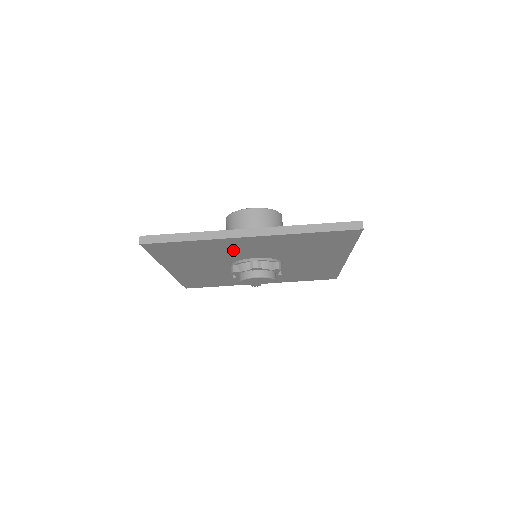
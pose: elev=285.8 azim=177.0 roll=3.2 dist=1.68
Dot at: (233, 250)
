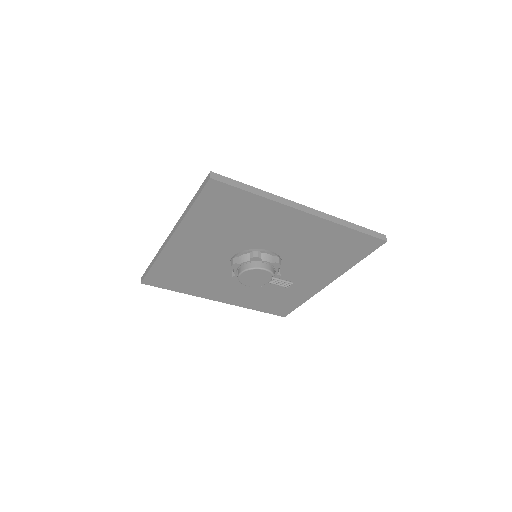
Dot at: (197, 258)
